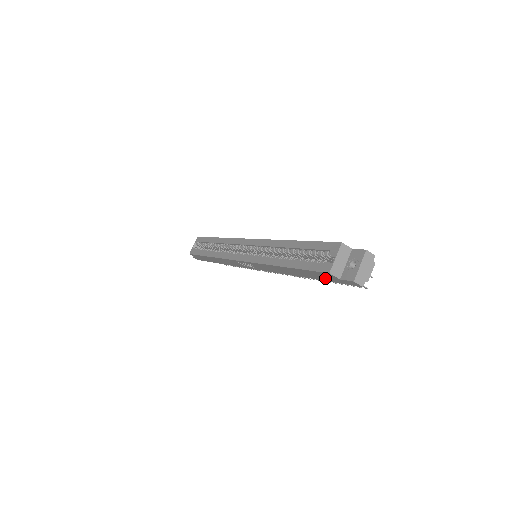
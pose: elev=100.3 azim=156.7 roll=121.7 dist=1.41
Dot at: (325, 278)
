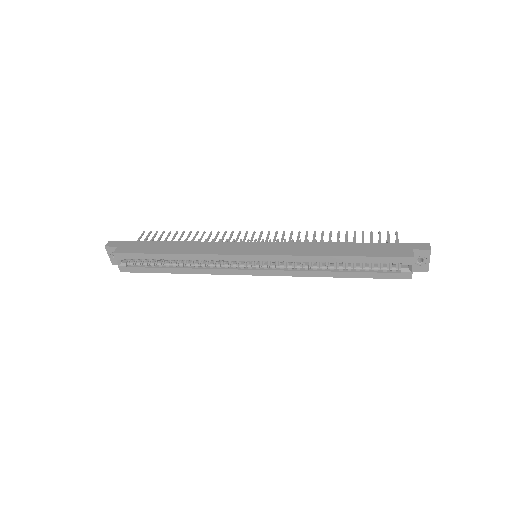
Dot at: occluded
